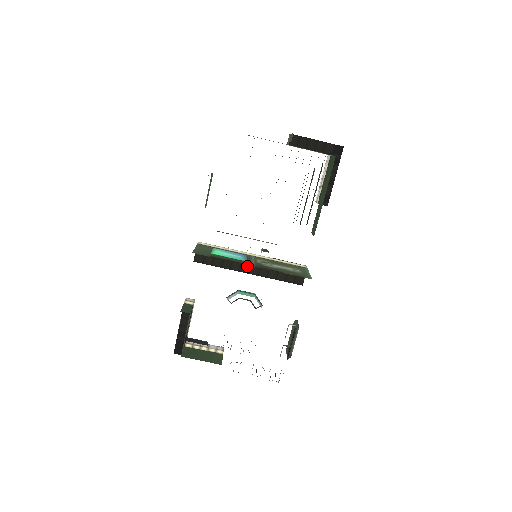
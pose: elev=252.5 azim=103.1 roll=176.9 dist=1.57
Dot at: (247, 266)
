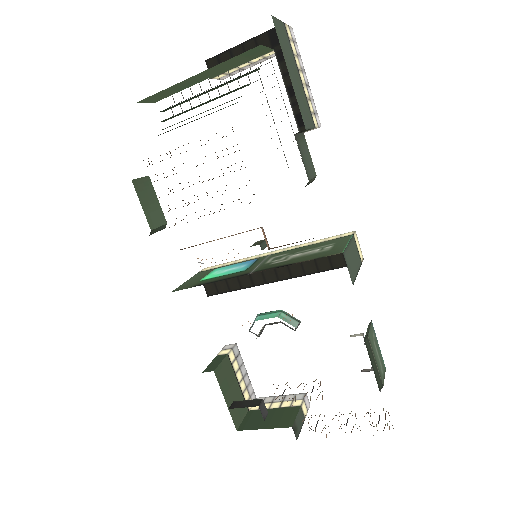
Dot at: (271, 272)
